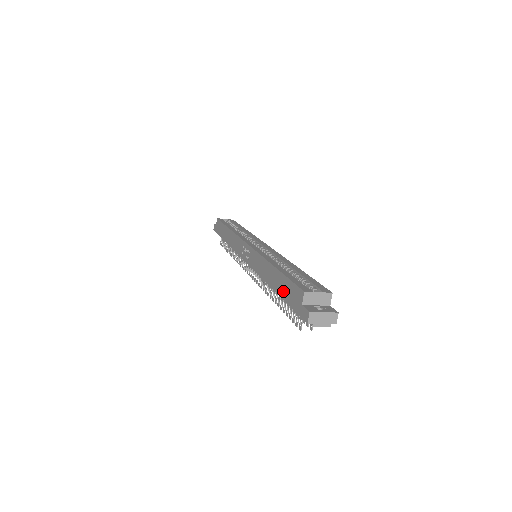
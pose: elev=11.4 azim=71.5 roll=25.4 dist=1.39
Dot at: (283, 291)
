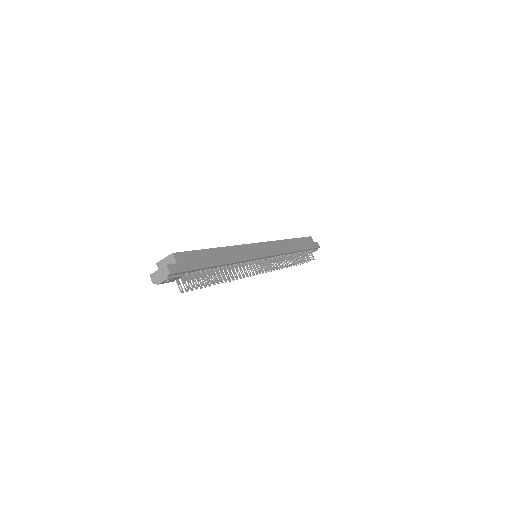
Dot at: occluded
